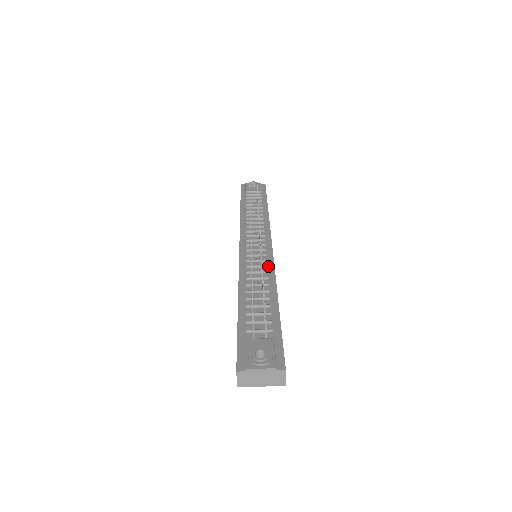
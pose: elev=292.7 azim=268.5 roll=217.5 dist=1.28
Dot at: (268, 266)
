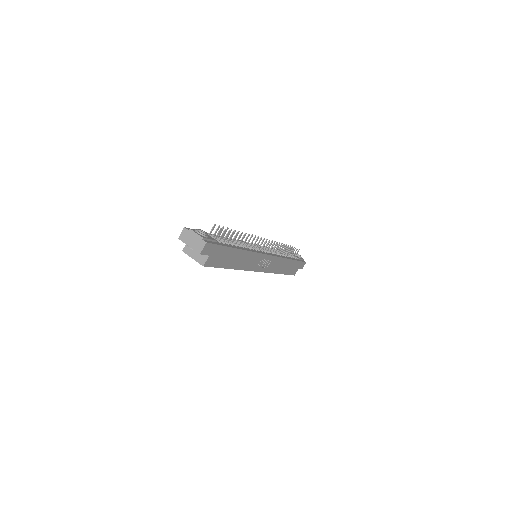
Dot at: (254, 250)
